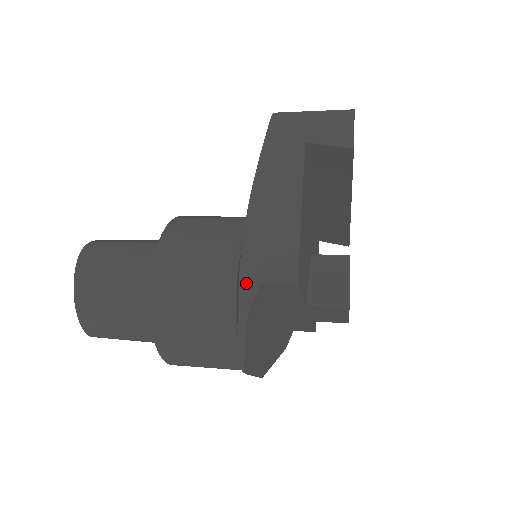
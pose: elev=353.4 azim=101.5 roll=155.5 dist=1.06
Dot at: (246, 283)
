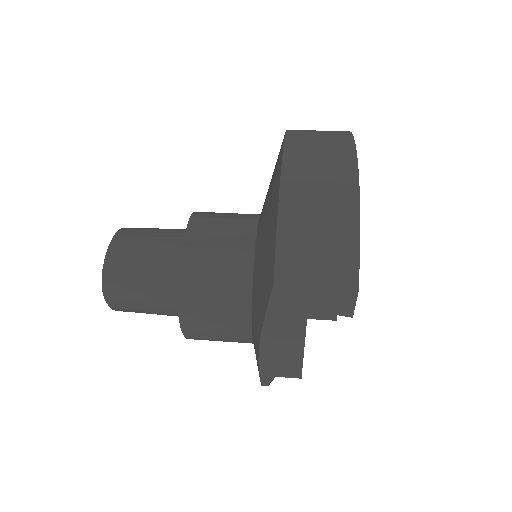
Dot at: (265, 376)
